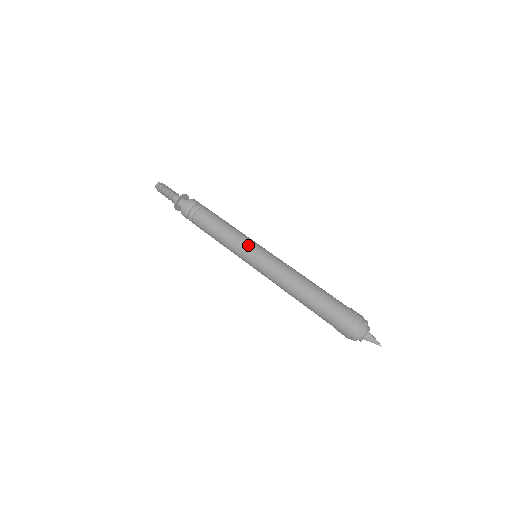
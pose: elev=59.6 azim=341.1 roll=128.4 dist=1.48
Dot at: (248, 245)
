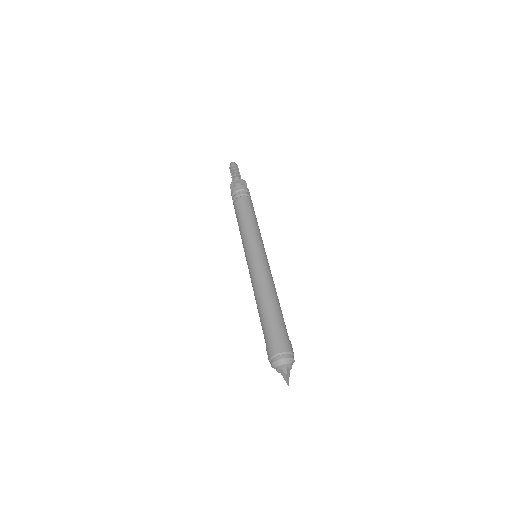
Dot at: (262, 244)
